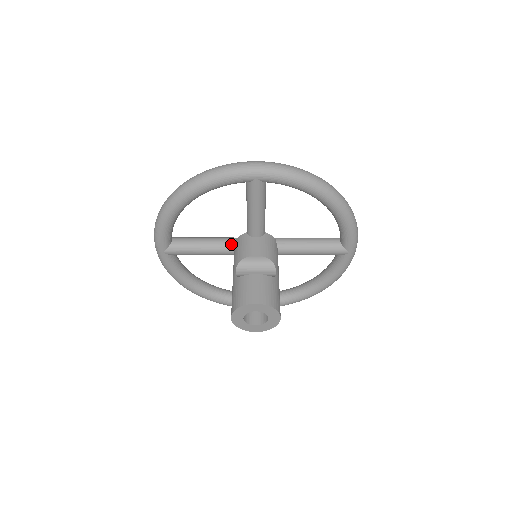
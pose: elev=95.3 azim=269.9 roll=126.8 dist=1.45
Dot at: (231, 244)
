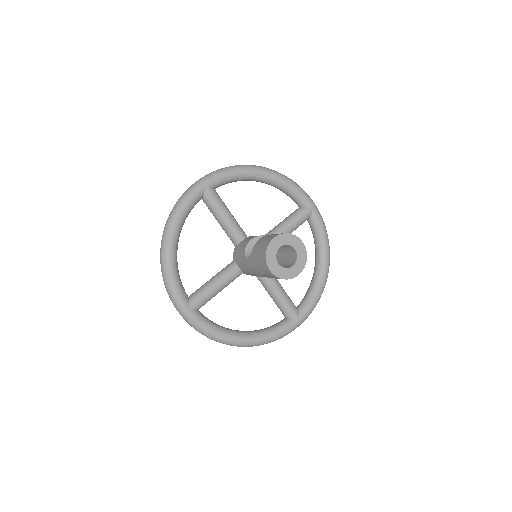
Dot at: (232, 264)
